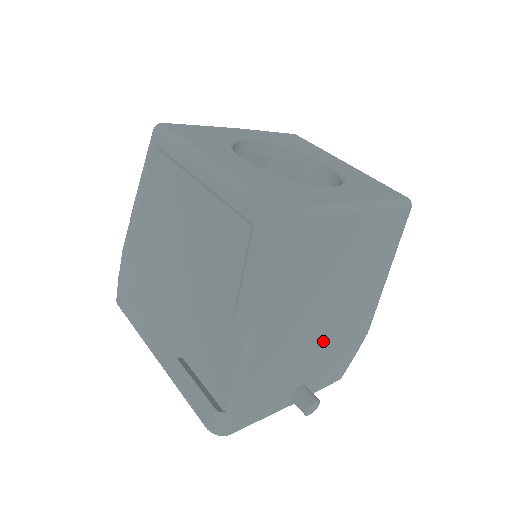
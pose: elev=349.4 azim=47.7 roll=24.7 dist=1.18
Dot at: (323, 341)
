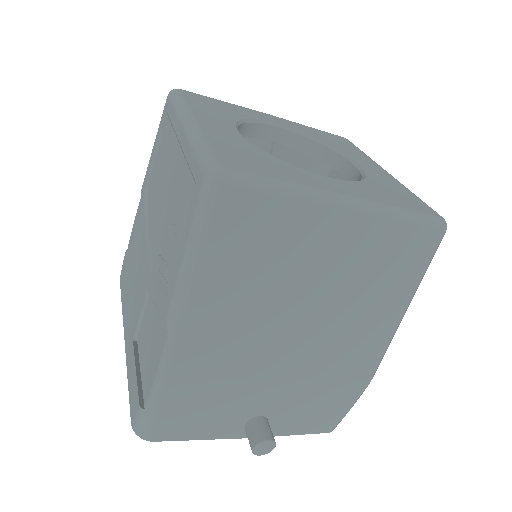
Dot at: (292, 368)
